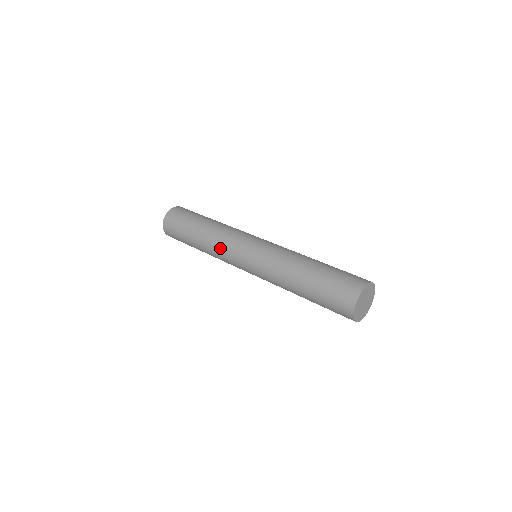
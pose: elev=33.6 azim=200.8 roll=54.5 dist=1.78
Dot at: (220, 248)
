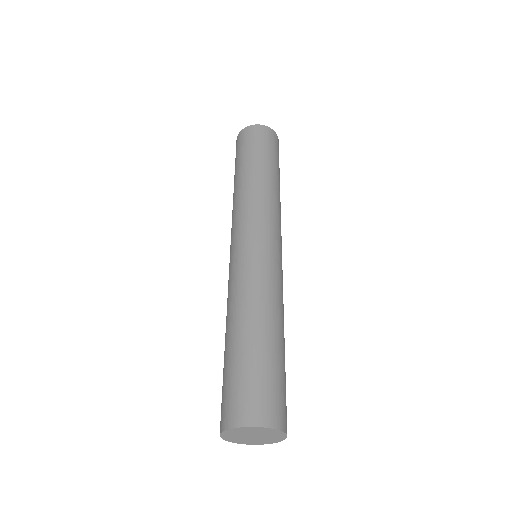
Dot at: (233, 214)
